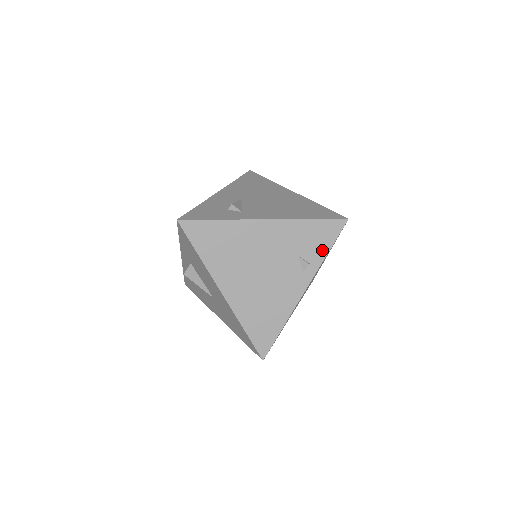
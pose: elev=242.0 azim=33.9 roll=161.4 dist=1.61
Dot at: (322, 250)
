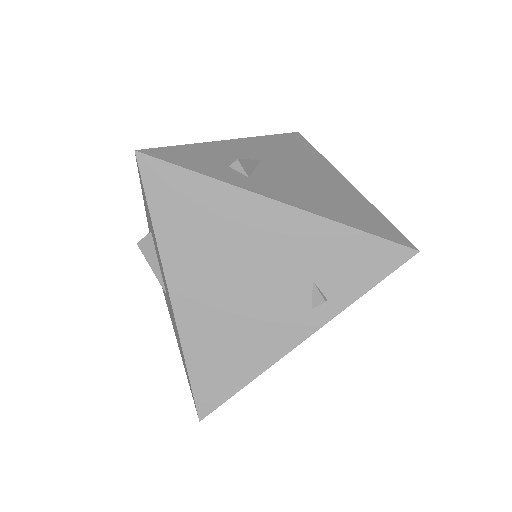
Dot at: (356, 286)
